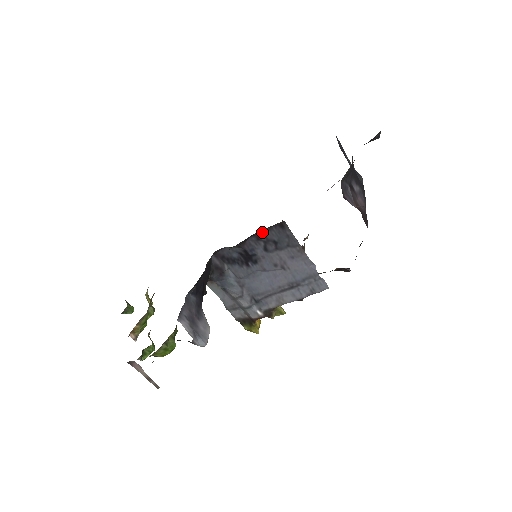
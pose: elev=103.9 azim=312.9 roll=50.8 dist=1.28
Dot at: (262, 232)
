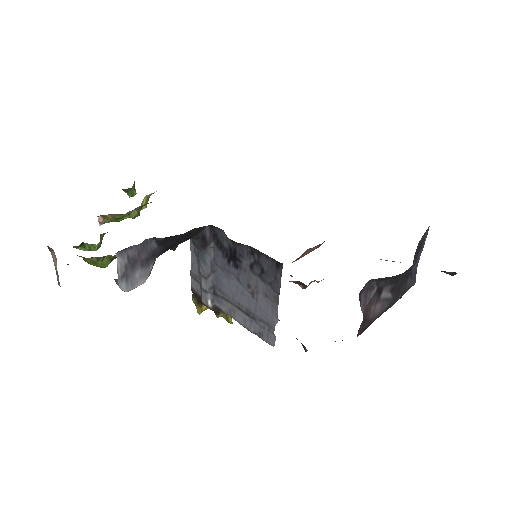
Dot at: (259, 252)
